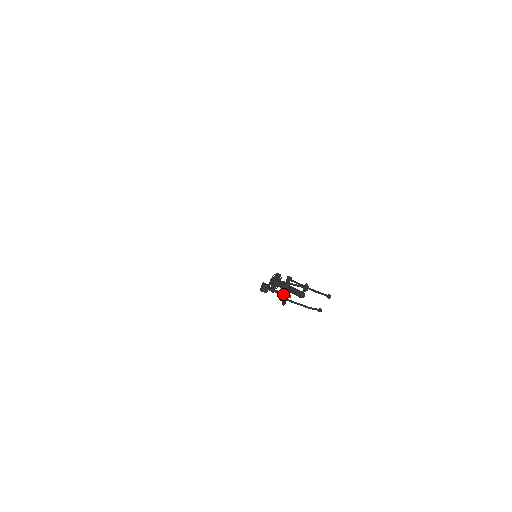
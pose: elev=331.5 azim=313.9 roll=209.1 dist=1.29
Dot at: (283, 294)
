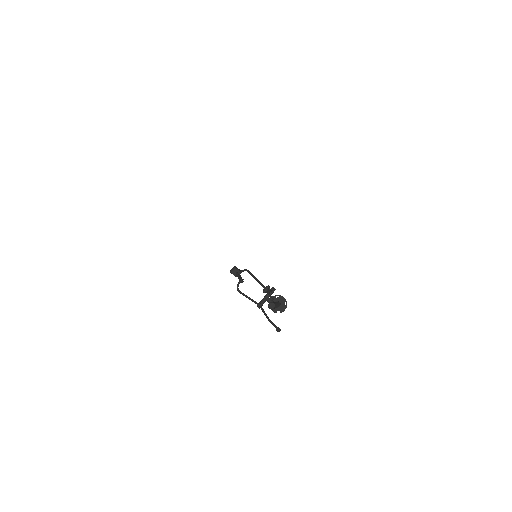
Dot at: (239, 277)
